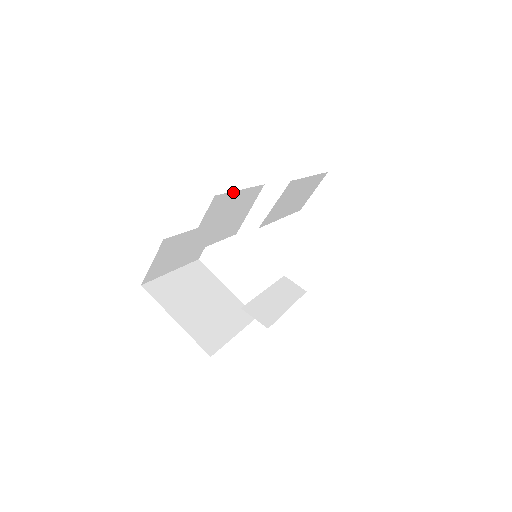
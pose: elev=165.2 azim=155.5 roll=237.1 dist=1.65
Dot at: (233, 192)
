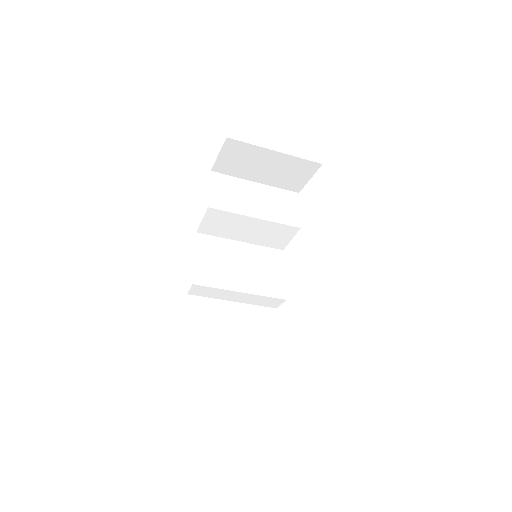
Dot at: (227, 240)
